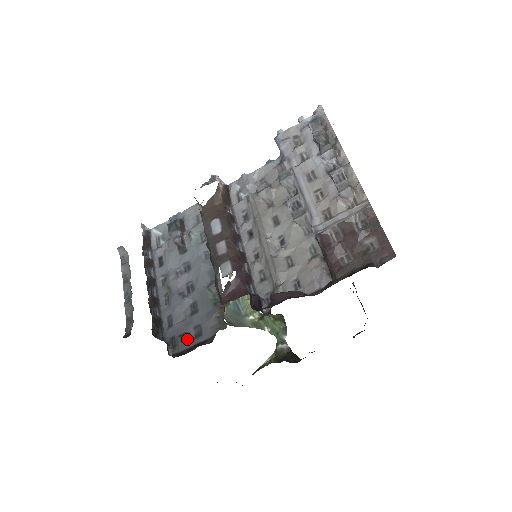
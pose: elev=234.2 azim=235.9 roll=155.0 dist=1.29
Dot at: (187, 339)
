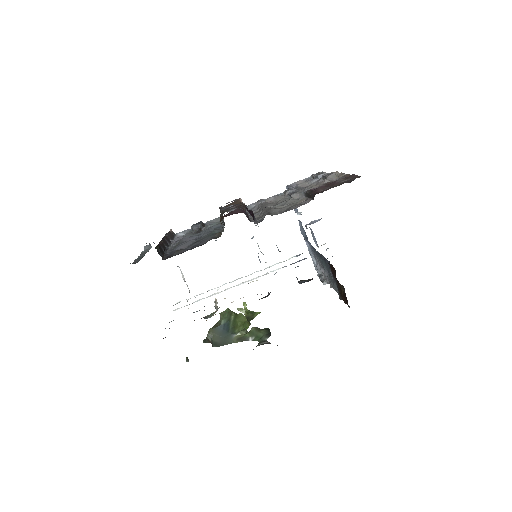
Dot at: (183, 250)
